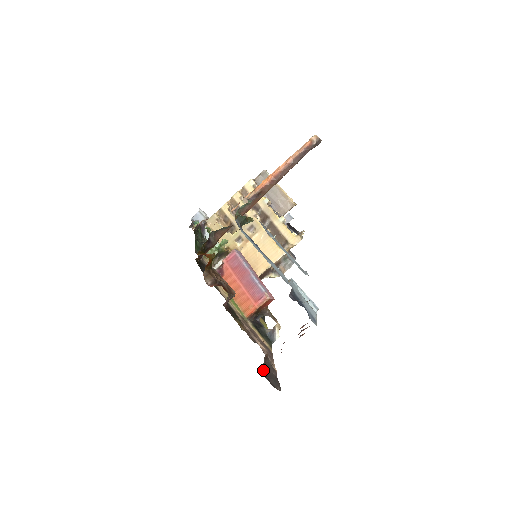
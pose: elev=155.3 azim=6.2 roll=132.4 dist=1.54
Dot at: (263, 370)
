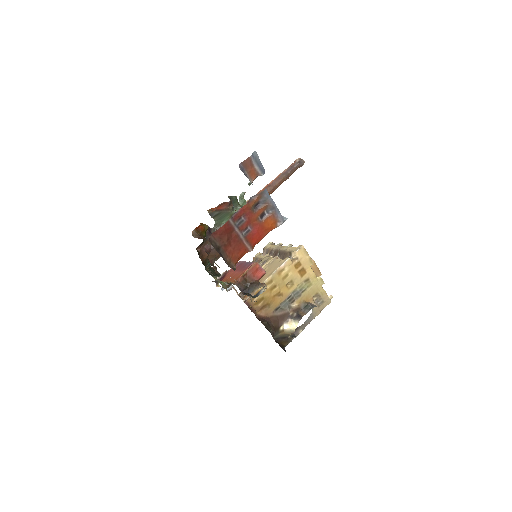
Dot at: (218, 252)
